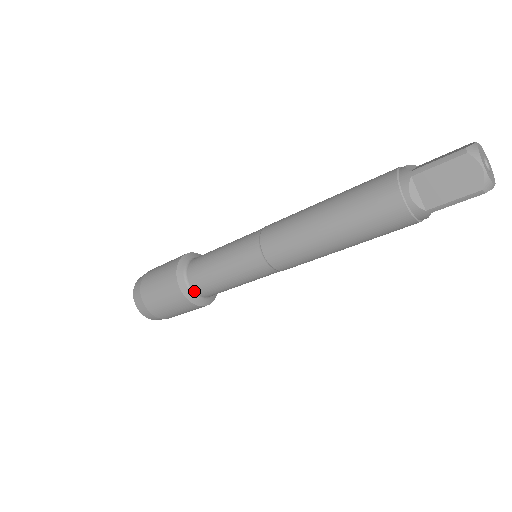
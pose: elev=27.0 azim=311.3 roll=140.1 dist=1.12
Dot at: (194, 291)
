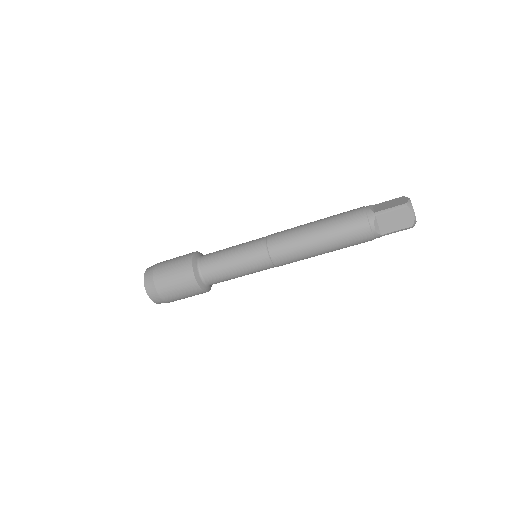
Dot at: (205, 282)
